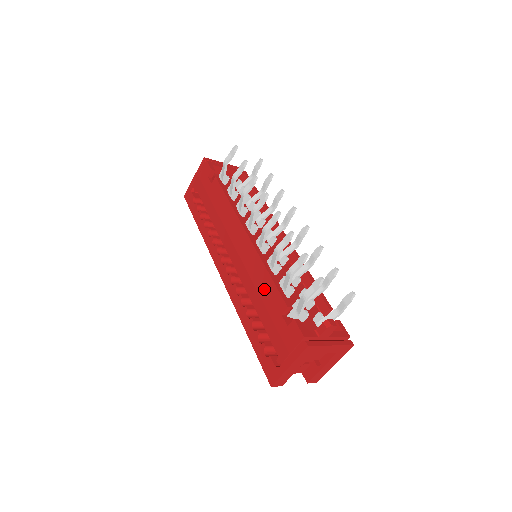
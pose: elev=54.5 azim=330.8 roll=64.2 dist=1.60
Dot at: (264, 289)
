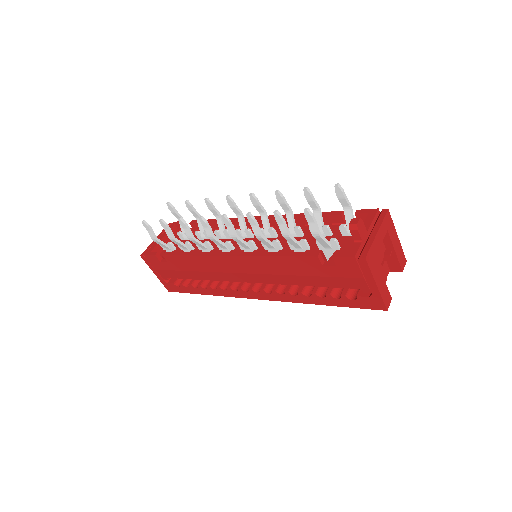
Dot at: (289, 268)
